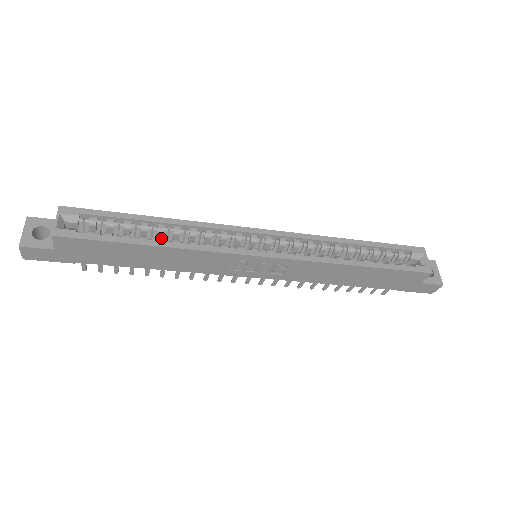
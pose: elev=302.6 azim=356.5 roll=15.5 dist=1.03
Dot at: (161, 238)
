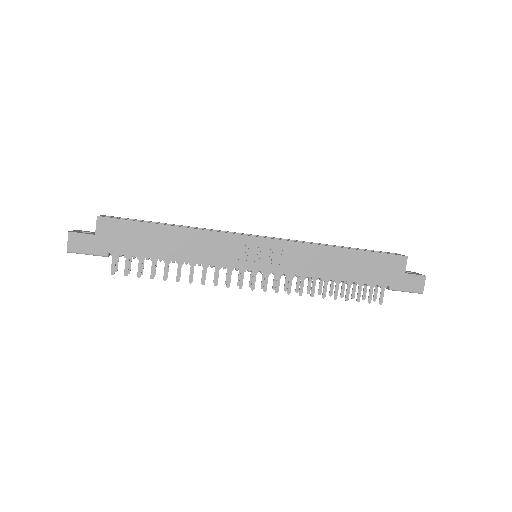
Dot at: occluded
